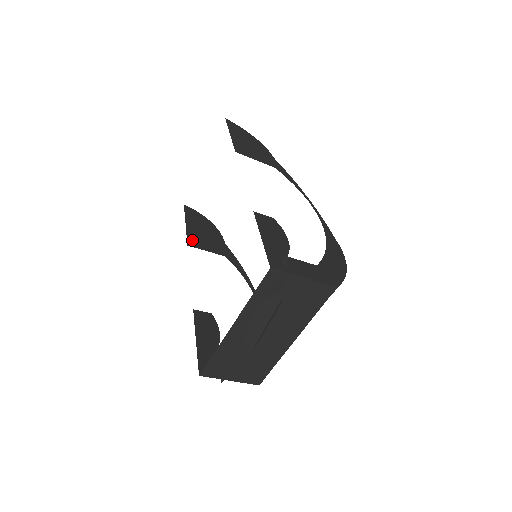
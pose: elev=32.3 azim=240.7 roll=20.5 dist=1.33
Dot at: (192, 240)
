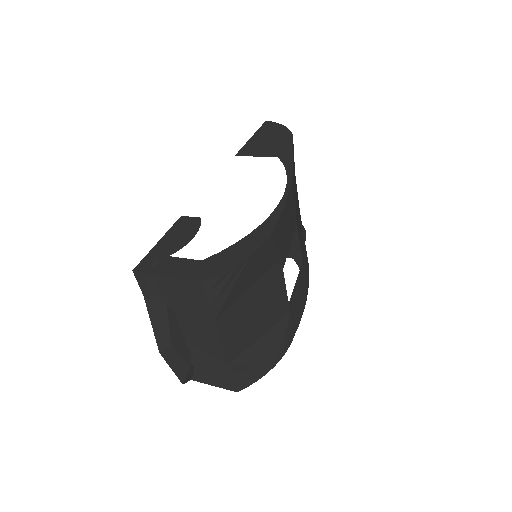
Dot at: occluded
